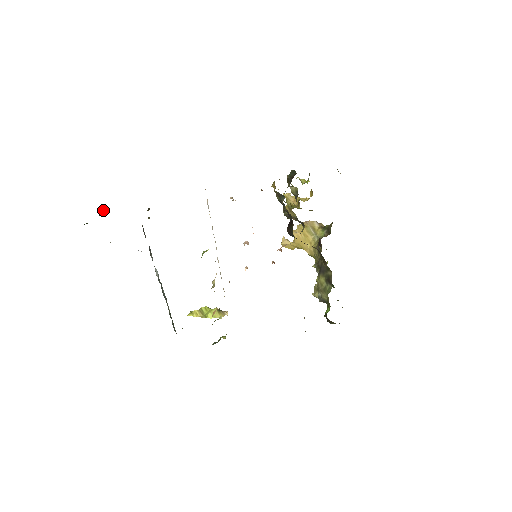
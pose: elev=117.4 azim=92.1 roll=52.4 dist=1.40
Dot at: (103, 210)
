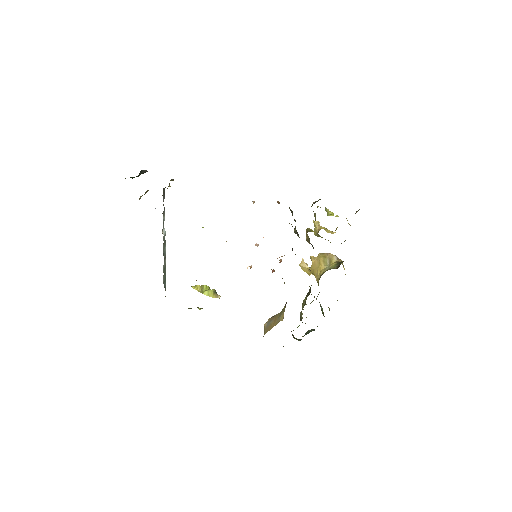
Dot at: (144, 171)
